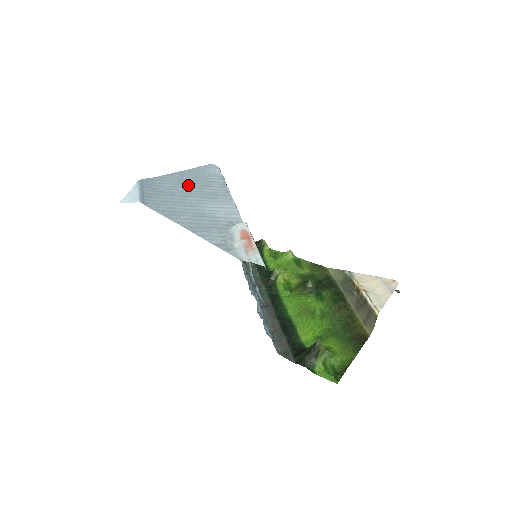
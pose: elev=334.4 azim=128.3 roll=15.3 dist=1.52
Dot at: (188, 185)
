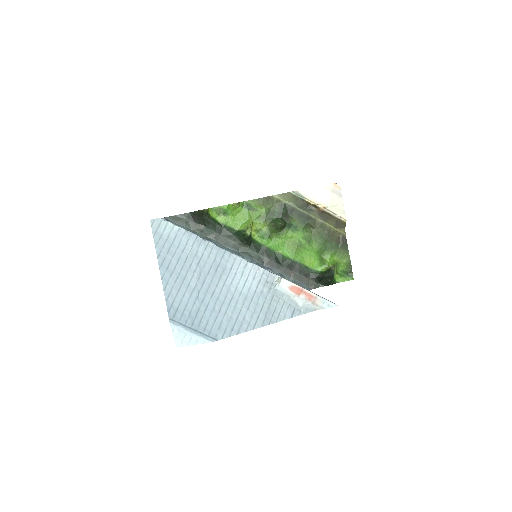
Dot at: (192, 278)
